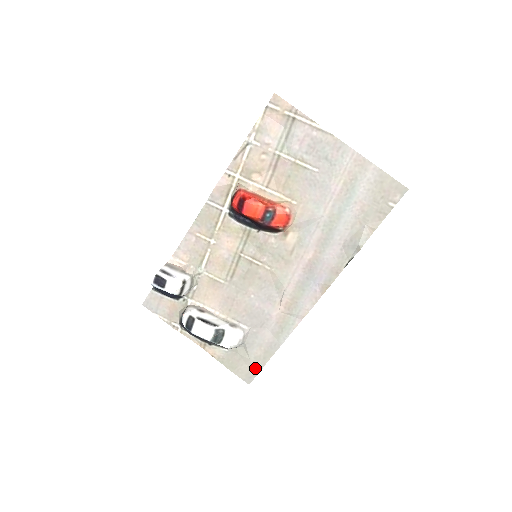
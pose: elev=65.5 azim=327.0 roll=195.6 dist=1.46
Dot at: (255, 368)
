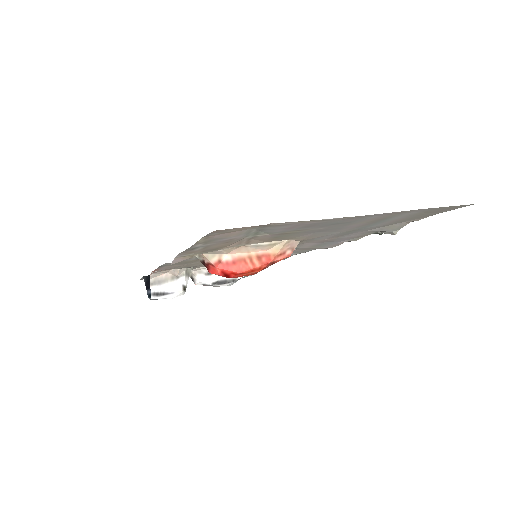
Dot at: occluded
